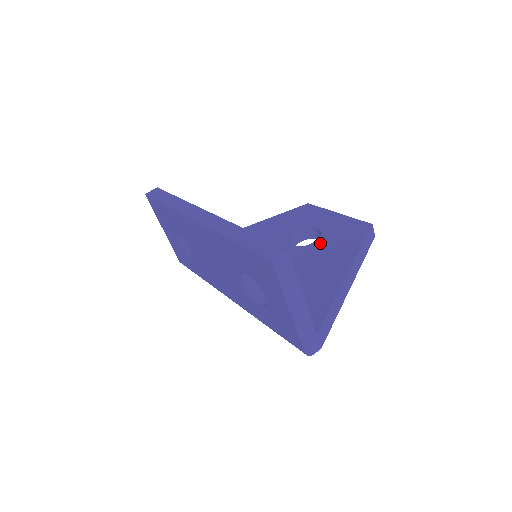
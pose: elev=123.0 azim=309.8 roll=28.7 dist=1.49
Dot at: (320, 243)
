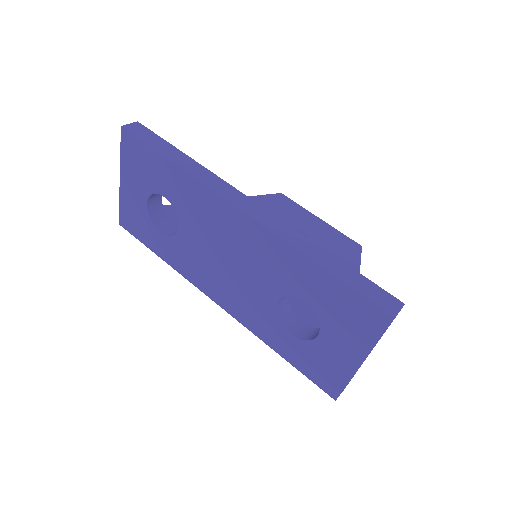
Dot at: occluded
